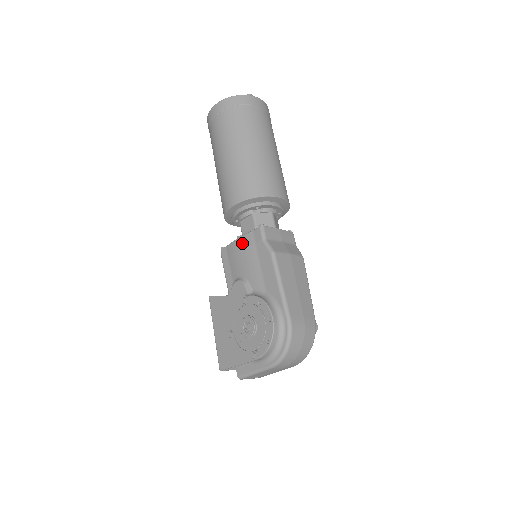
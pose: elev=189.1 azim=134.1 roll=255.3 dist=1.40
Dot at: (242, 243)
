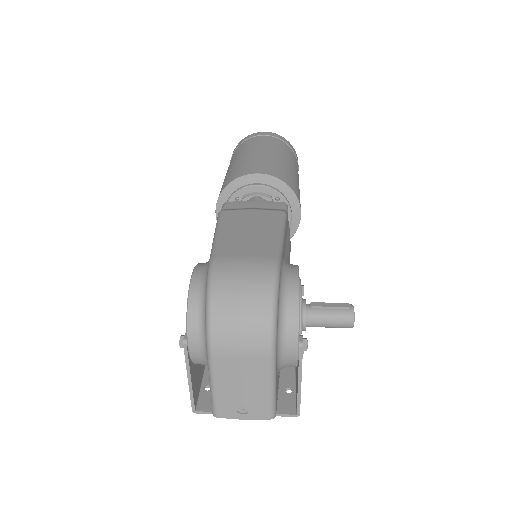
Dot at: occluded
